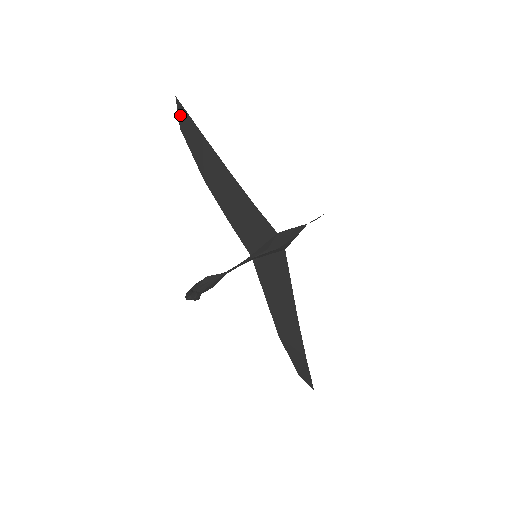
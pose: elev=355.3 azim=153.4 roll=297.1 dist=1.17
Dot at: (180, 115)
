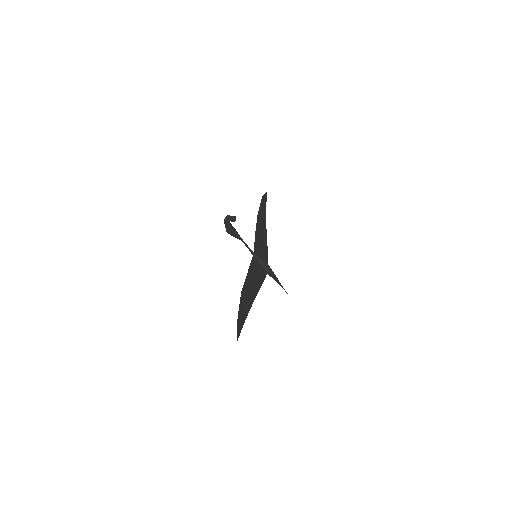
Dot at: (264, 196)
